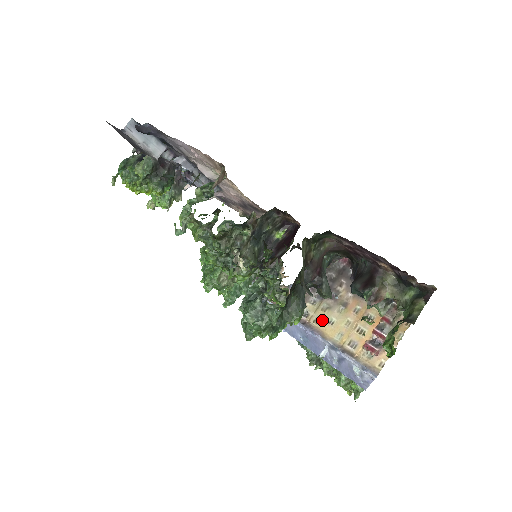
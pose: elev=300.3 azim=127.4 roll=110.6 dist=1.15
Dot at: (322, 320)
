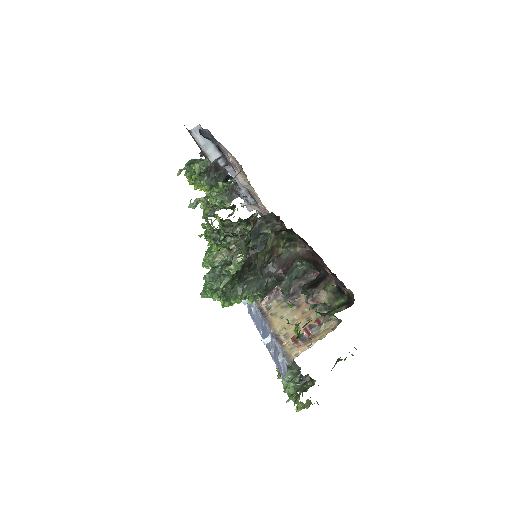
Dot at: (277, 314)
